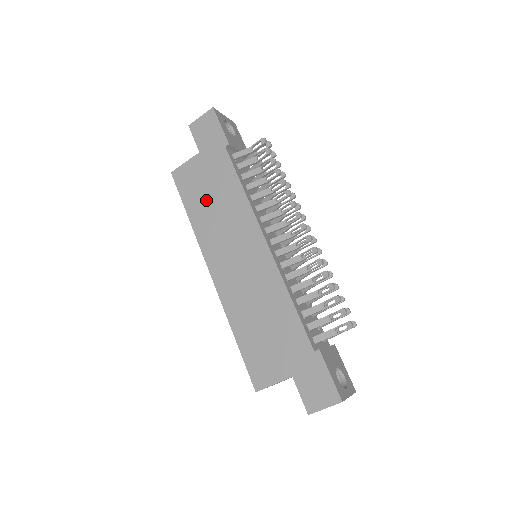
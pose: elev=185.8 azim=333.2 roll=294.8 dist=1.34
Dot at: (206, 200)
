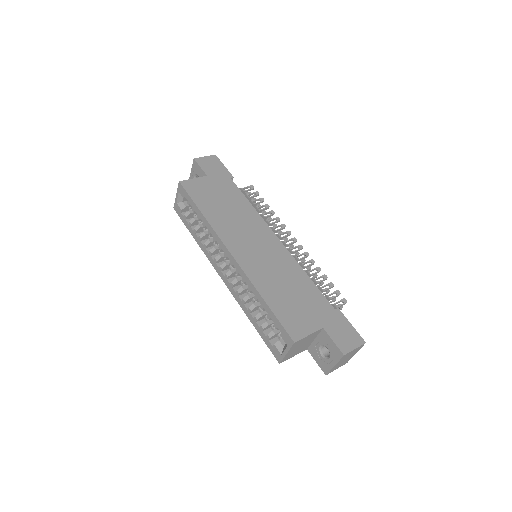
Dot at: (218, 205)
